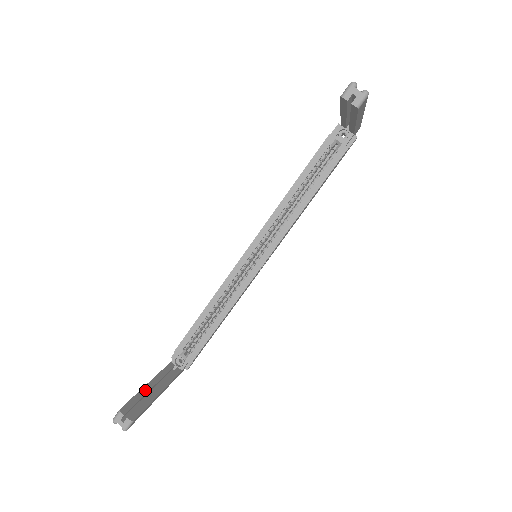
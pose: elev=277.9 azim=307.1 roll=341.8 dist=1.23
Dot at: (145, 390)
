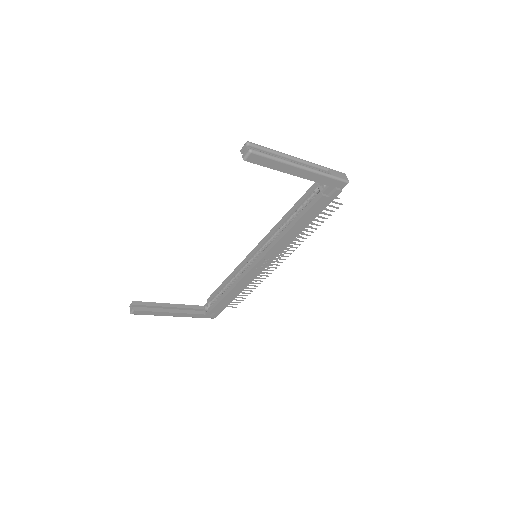
Dot at: (162, 305)
